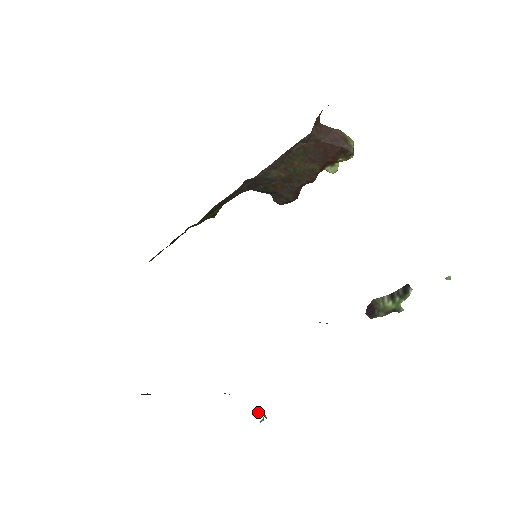
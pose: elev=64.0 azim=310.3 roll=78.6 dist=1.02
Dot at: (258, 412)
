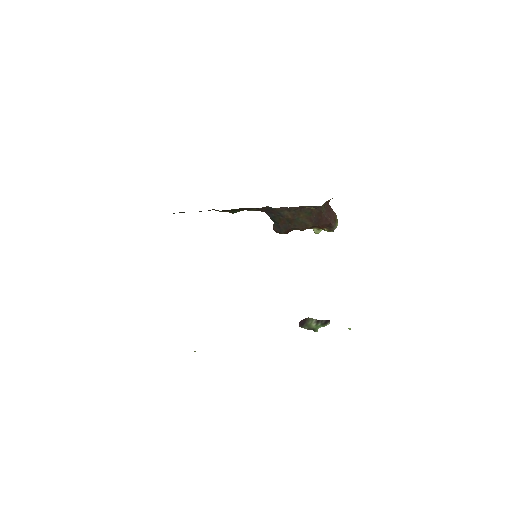
Dot at: occluded
